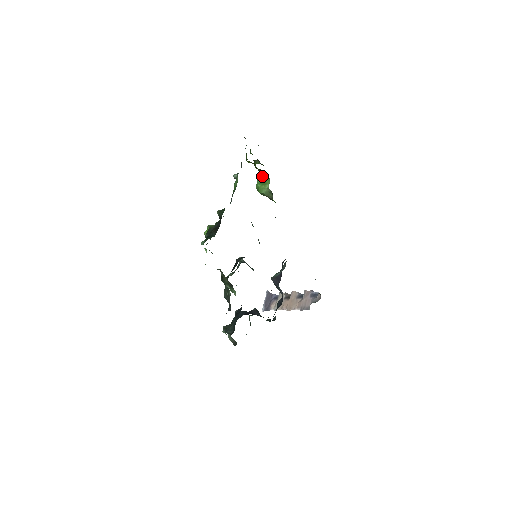
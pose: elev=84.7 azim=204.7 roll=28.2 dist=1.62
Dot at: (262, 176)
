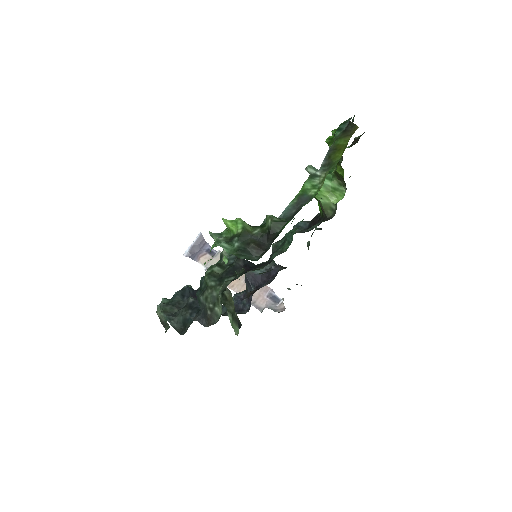
Dot at: (335, 182)
